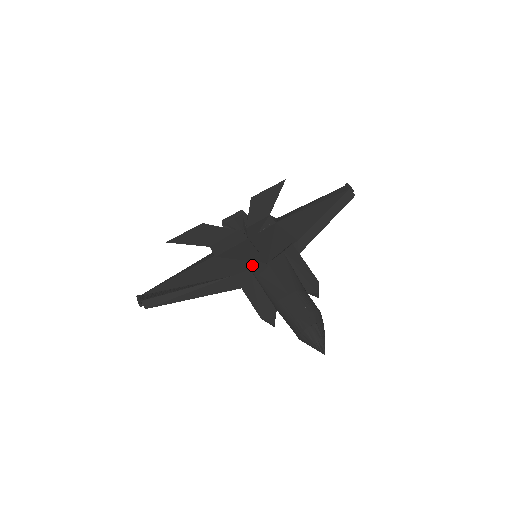
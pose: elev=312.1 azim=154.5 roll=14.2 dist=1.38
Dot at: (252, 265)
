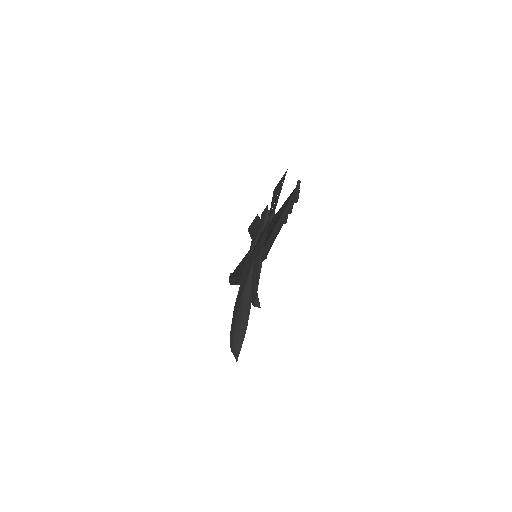
Dot at: occluded
